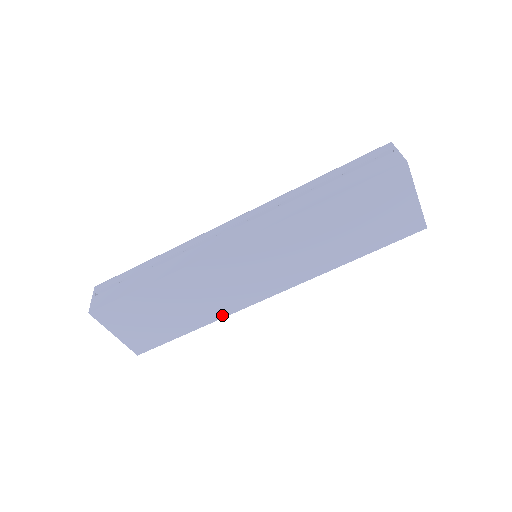
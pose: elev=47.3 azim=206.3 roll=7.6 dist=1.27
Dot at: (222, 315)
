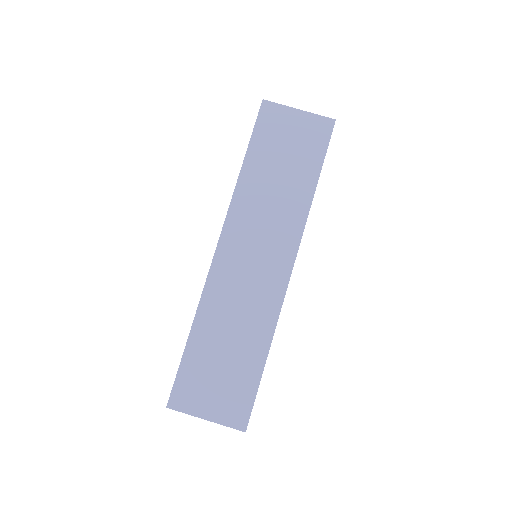
Dot at: (273, 322)
